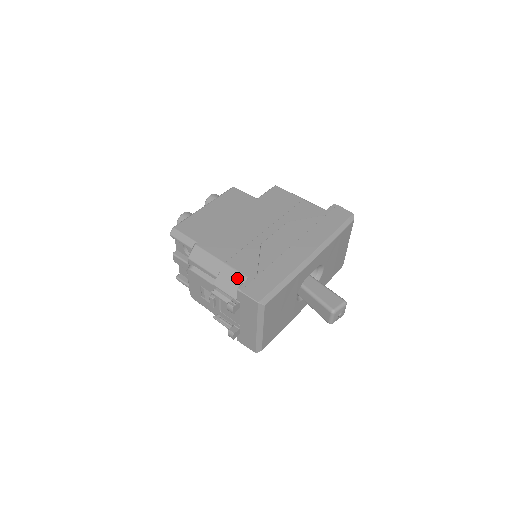
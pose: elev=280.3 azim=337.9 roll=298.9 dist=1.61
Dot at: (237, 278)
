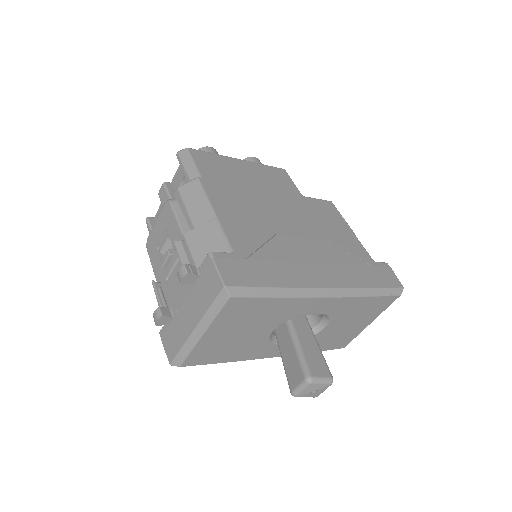
Dot at: (219, 244)
